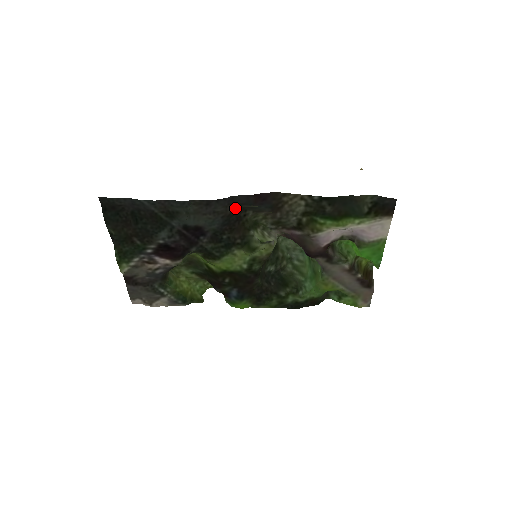
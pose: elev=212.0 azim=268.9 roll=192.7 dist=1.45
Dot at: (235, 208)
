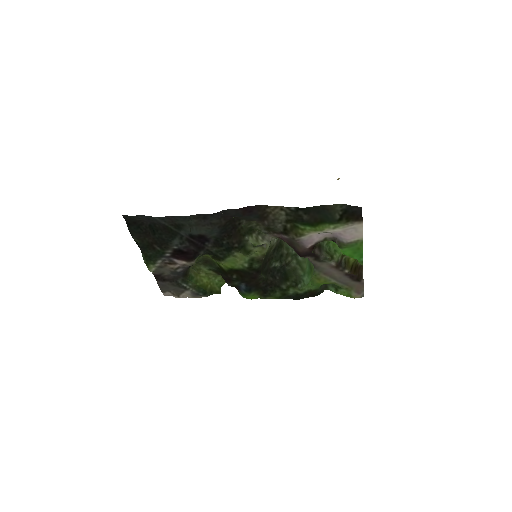
Dot at: (229, 219)
